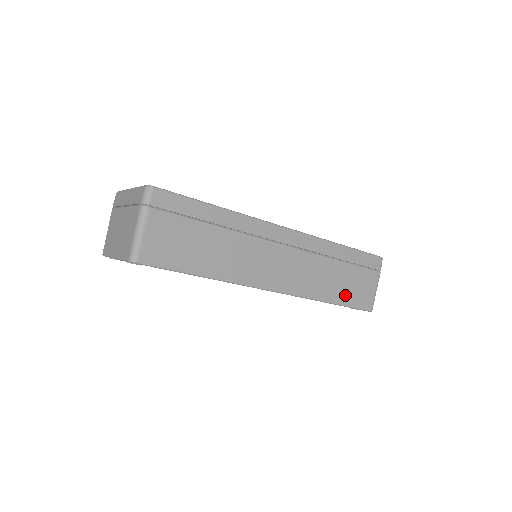
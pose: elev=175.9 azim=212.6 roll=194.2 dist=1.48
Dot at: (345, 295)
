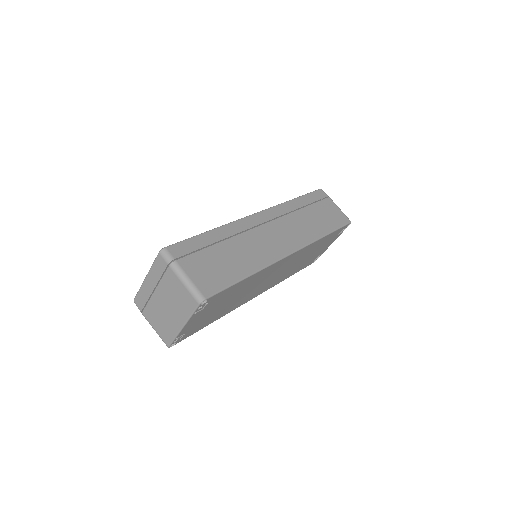
Dot at: (328, 224)
